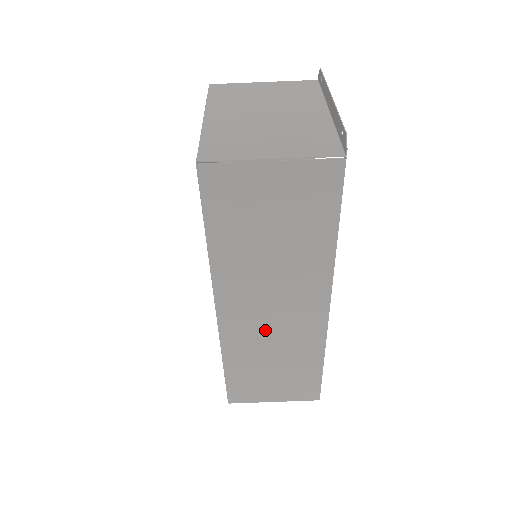
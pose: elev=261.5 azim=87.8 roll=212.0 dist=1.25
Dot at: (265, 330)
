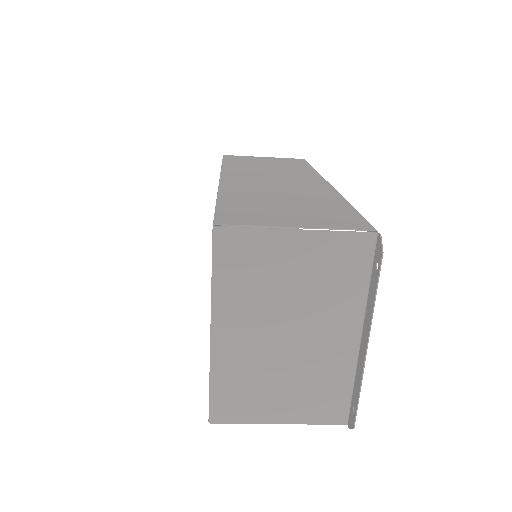
Dot at: occluded
